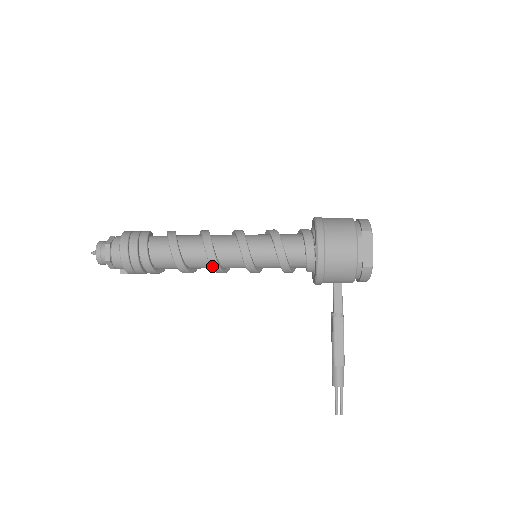
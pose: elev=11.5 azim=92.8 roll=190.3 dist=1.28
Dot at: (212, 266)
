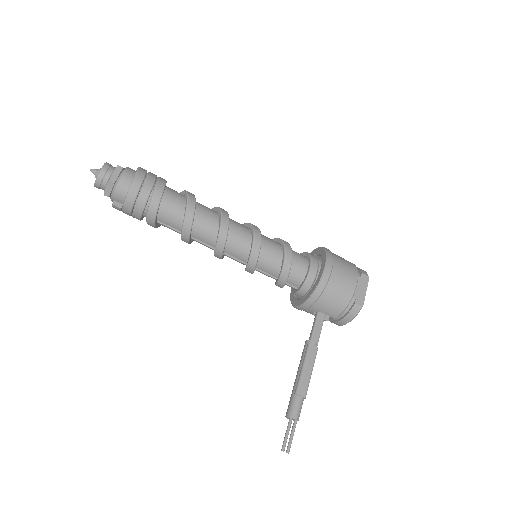
Dot at: (219, 240)
